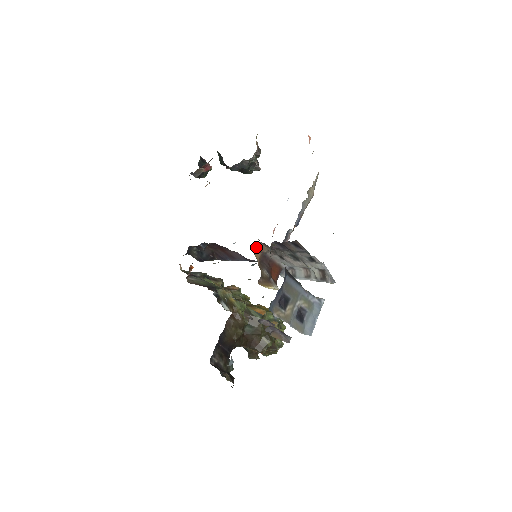
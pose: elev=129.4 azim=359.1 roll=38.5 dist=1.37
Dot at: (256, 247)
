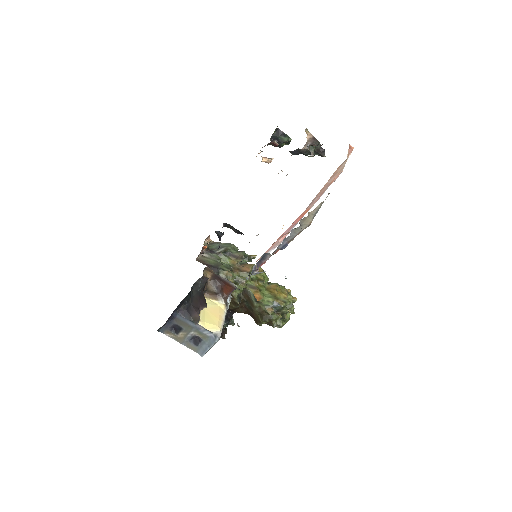
Dot at: (206, 269)
